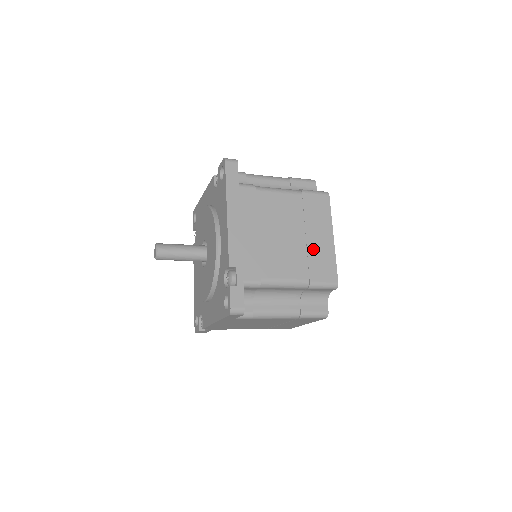
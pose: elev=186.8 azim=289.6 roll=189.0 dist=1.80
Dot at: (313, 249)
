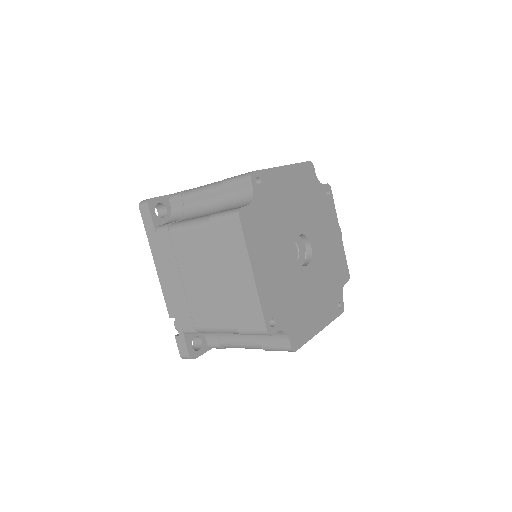
Dot at: (234, 292)
